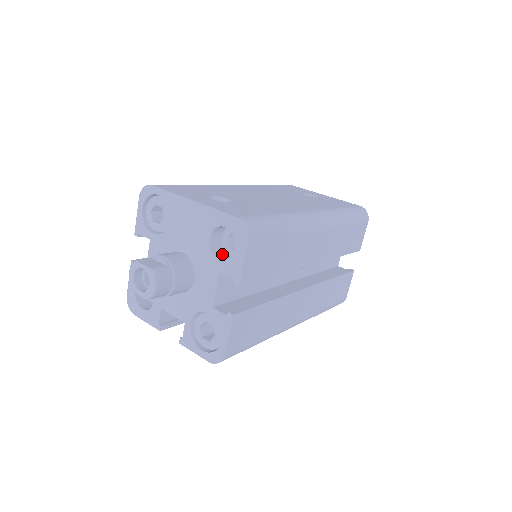
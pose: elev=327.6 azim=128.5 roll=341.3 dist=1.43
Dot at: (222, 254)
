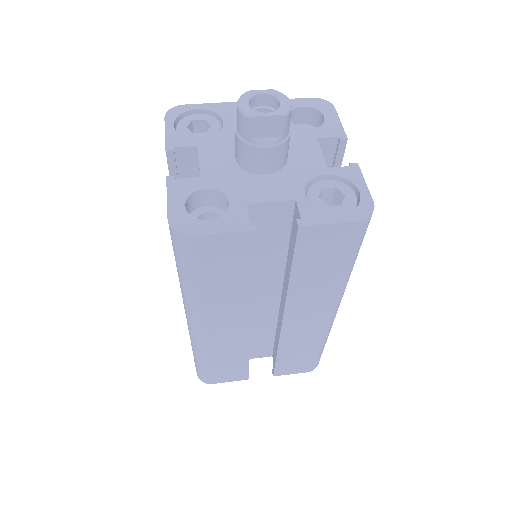
Dot at: occluded
